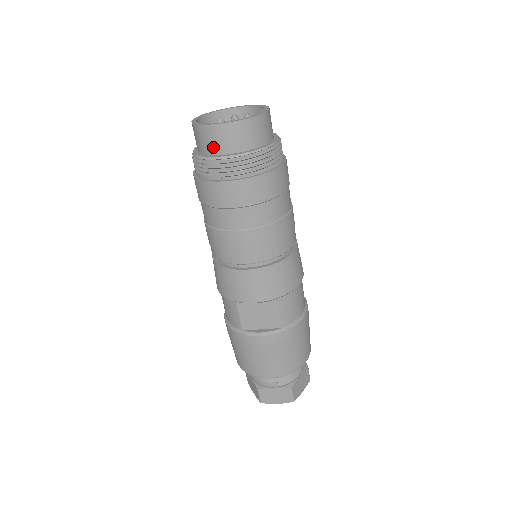
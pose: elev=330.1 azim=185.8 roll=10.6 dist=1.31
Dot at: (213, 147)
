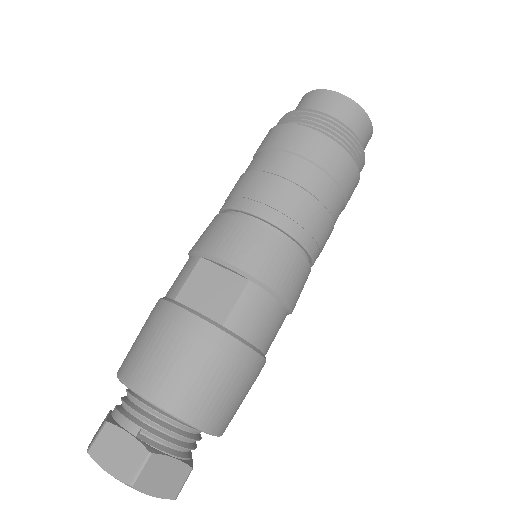
Dot at: (308, 106)
